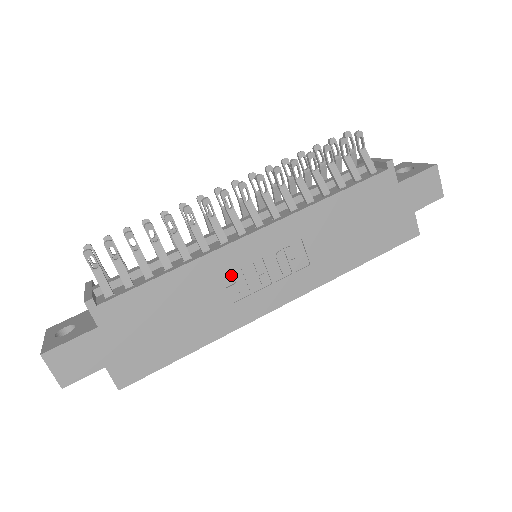
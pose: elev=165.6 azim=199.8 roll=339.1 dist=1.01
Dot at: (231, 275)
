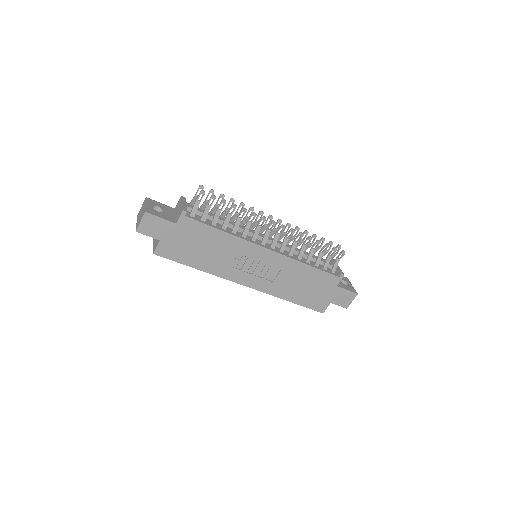
Dot at: (242, 255)
